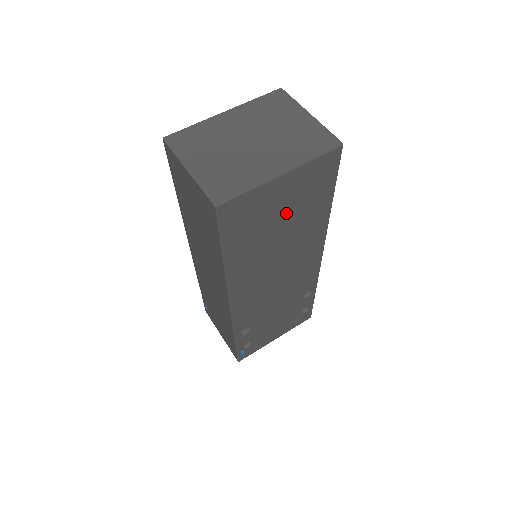
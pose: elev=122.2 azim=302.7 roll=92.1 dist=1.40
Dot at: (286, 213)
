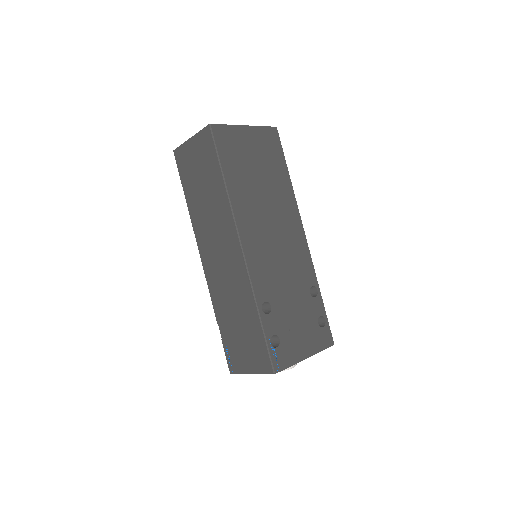
Dot at: (258, 162)
